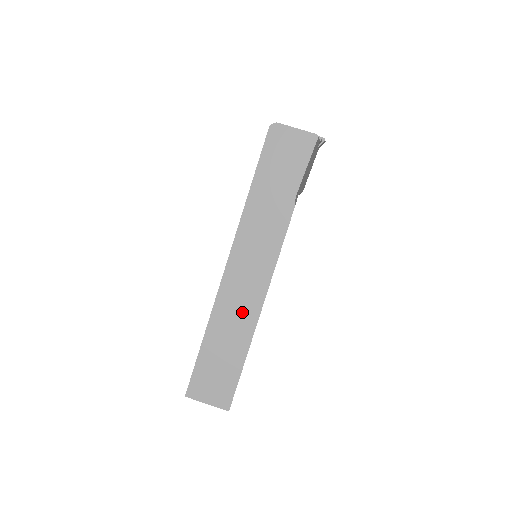
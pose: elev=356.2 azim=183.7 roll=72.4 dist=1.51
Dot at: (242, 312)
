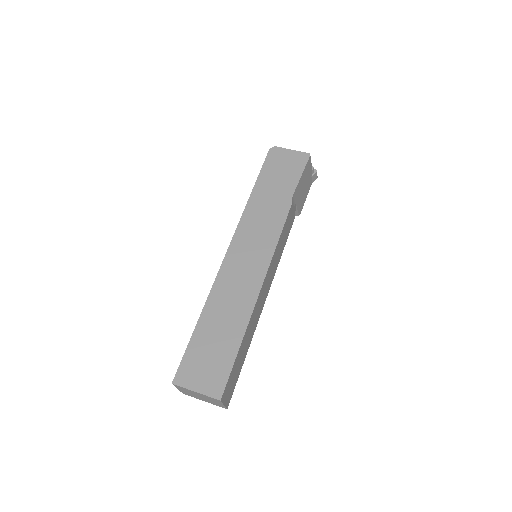
Dot at: (240, 293)
